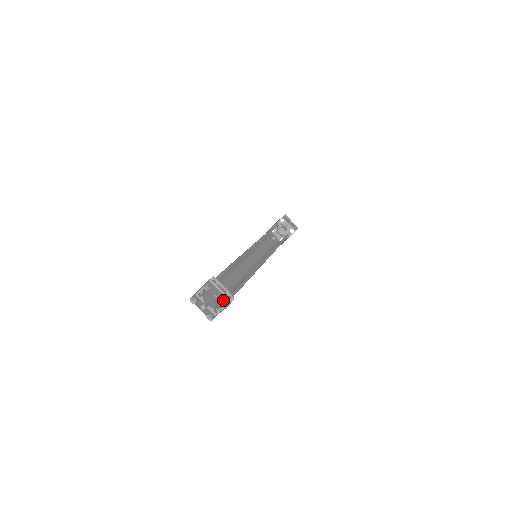
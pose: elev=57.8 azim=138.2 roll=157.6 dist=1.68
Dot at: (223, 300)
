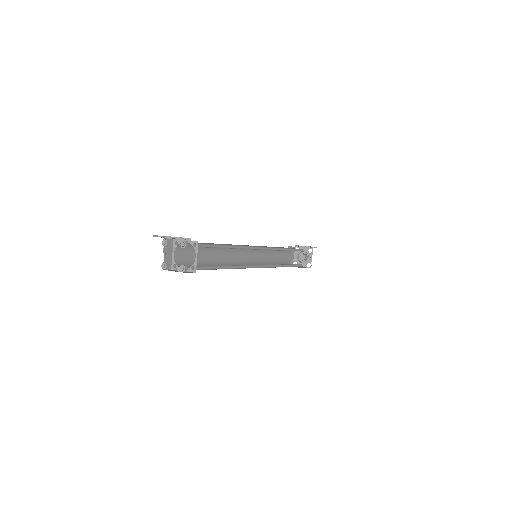
Dot at: occluded
